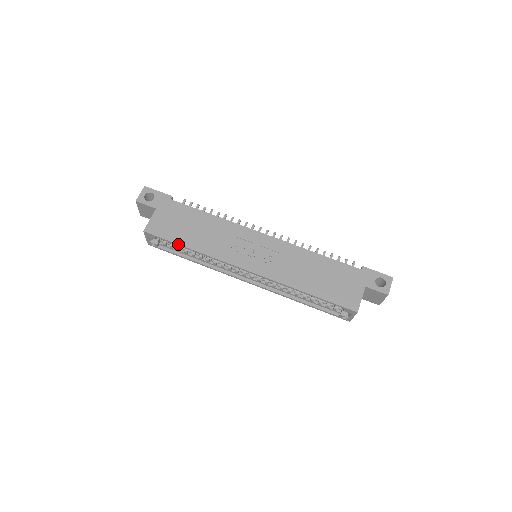
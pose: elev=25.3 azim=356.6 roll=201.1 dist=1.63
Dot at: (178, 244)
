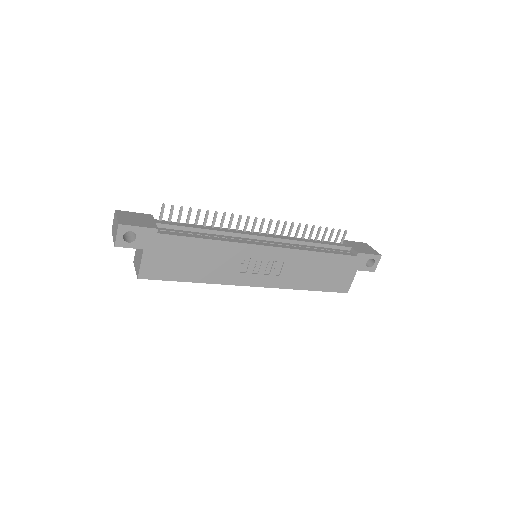
Dot at: (180, 281)
